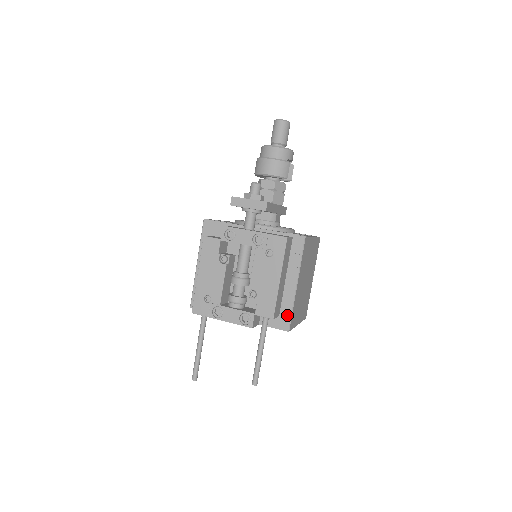
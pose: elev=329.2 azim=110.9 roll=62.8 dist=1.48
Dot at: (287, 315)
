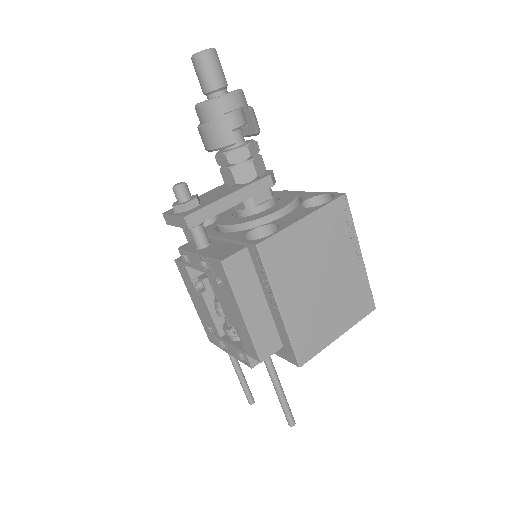
Dot at: (289, 347)
